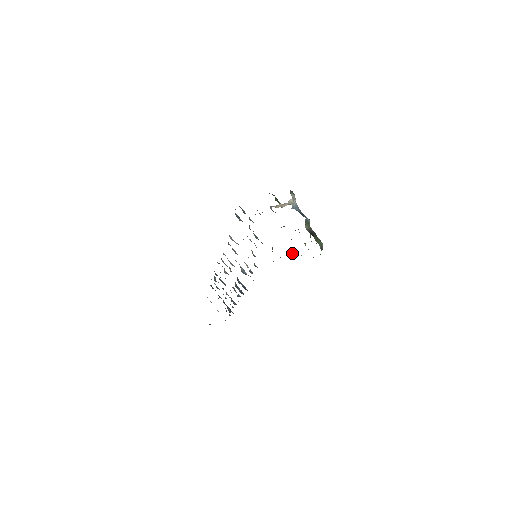
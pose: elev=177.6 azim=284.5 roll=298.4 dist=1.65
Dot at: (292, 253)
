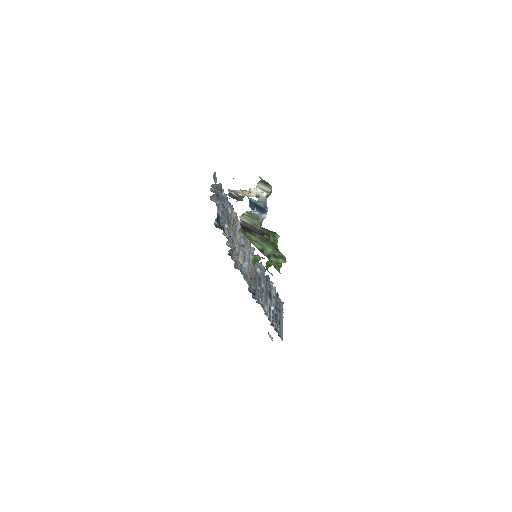
Dot at: occluded
